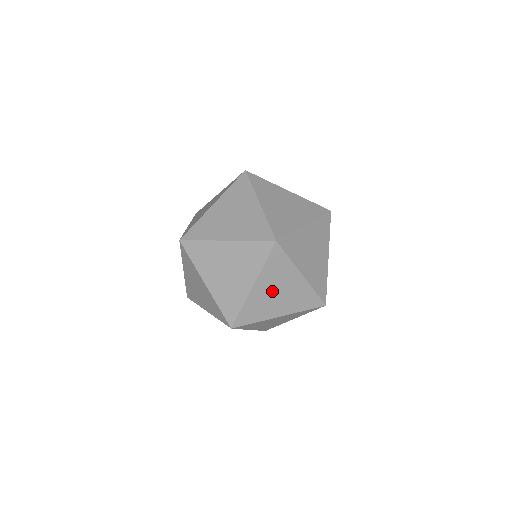
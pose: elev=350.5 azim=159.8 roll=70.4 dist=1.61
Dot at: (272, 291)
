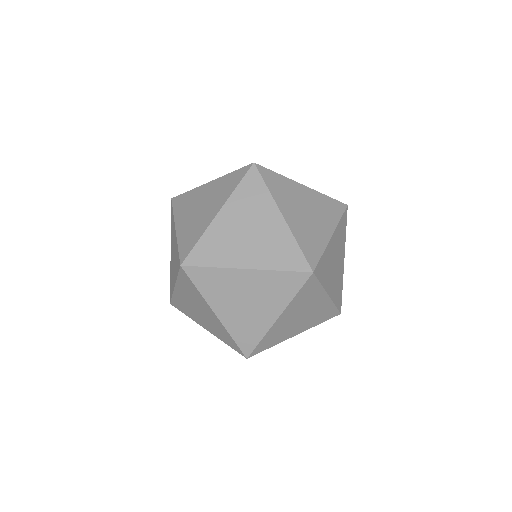
Dot at: (334, 256)
